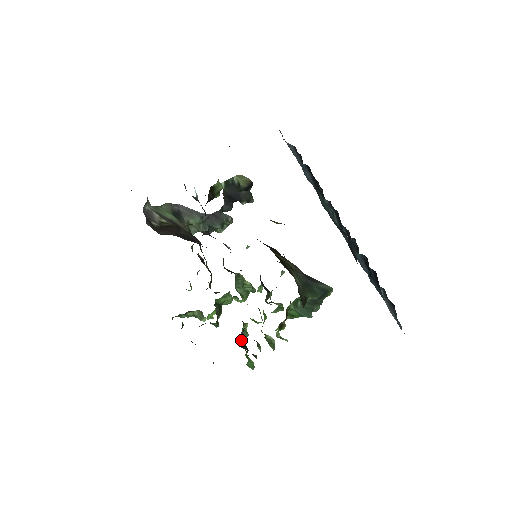
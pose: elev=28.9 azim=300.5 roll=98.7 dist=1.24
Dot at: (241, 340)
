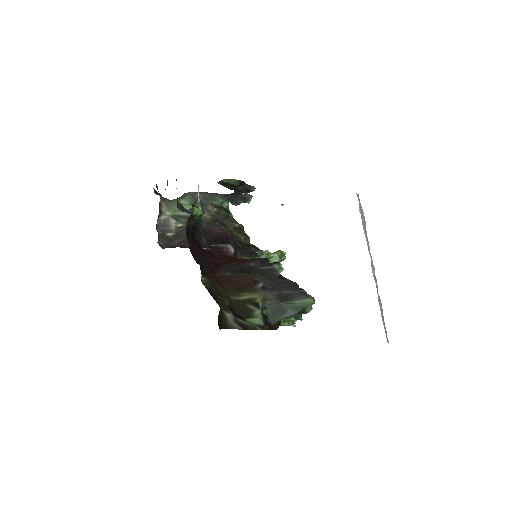
Dot at: occluded
